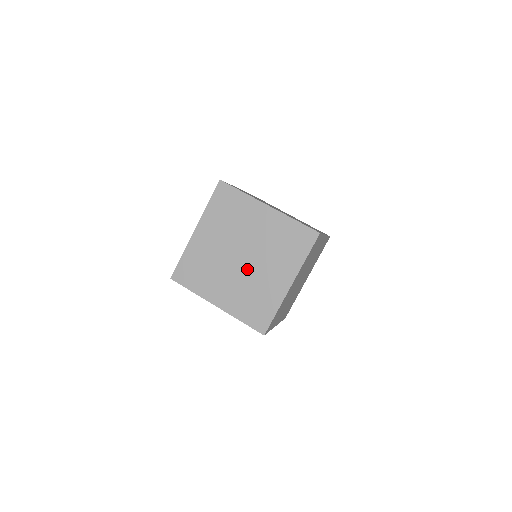
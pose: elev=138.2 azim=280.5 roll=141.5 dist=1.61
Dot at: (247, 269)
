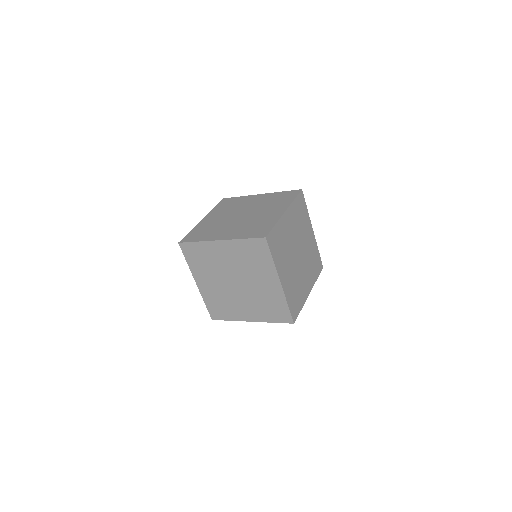
Dot at: (246, 218)
